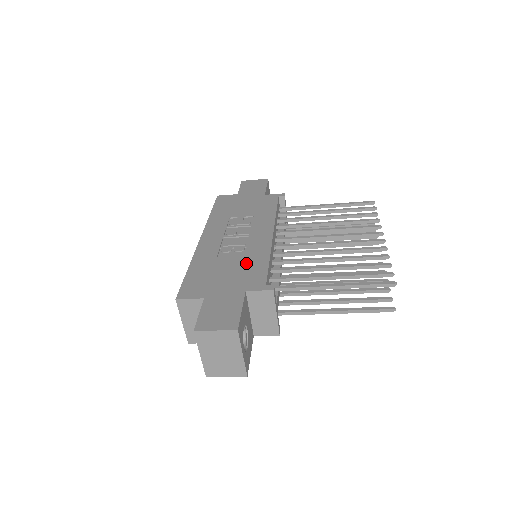
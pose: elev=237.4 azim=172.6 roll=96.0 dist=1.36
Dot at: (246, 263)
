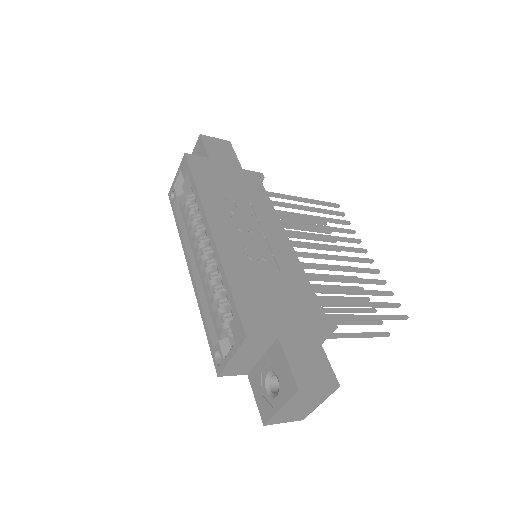
Dot at: (289, 282)
